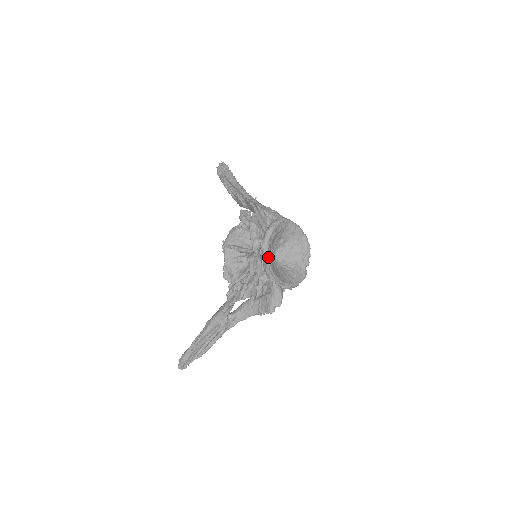
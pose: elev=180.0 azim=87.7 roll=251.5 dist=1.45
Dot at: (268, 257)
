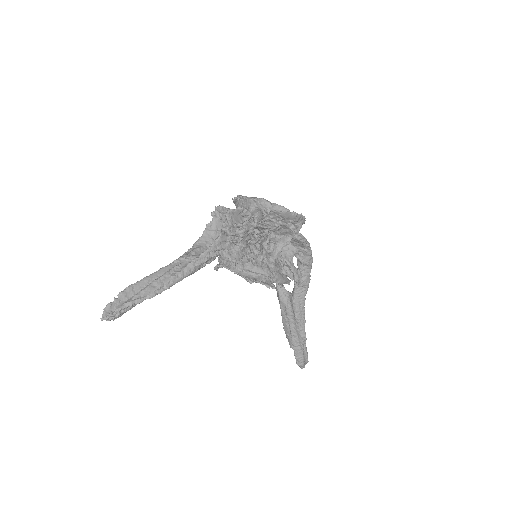
Dot at: occluded
